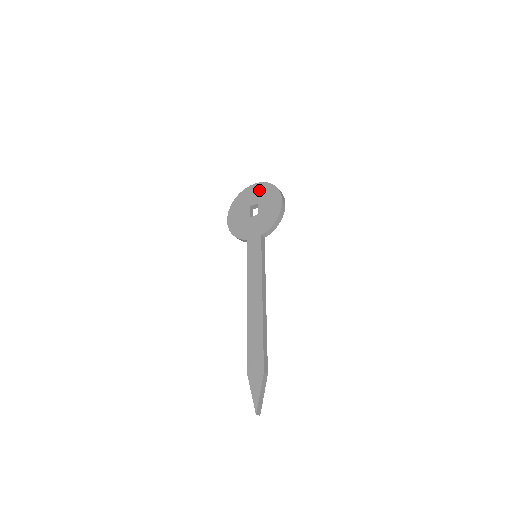
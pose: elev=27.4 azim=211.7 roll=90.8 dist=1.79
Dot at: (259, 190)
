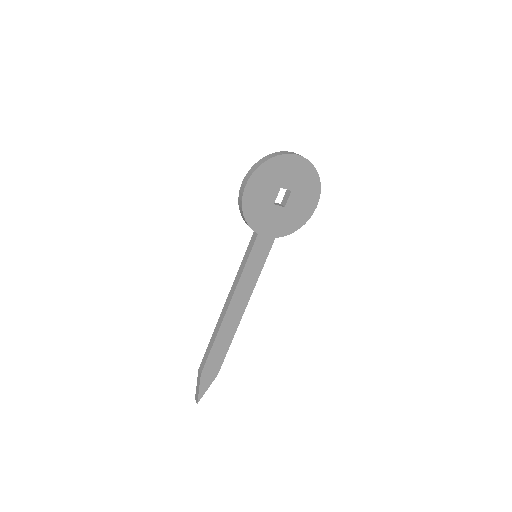
Dot at: (302, 172)
